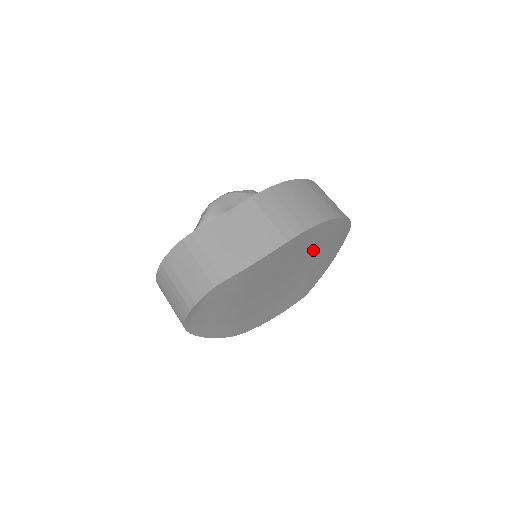
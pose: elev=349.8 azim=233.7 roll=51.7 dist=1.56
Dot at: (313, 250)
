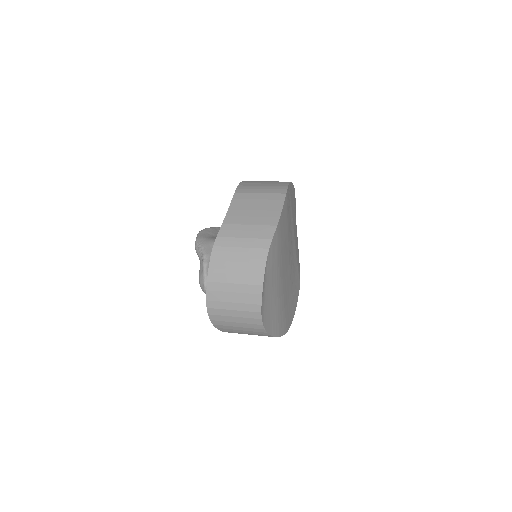
Dot at: (292, 217)
